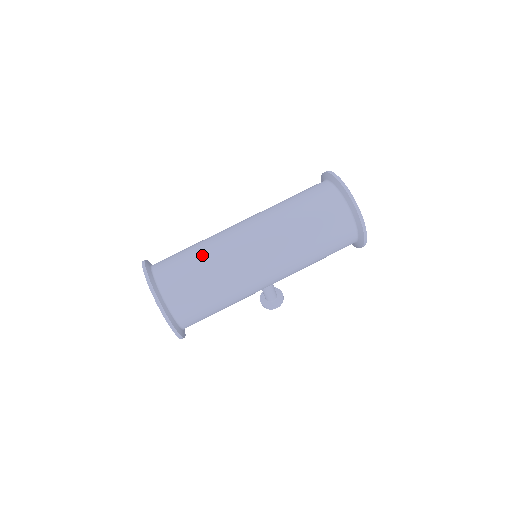
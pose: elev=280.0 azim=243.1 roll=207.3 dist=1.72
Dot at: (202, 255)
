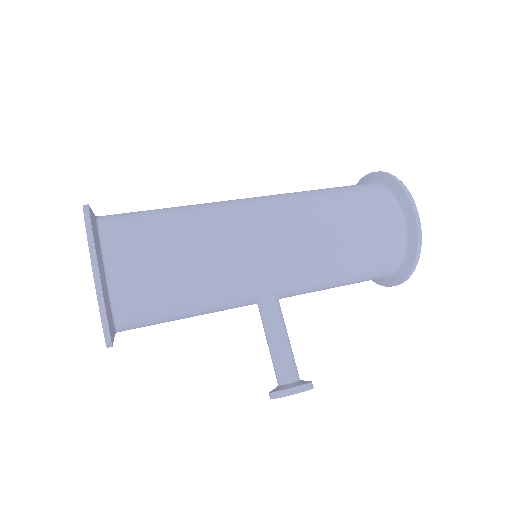
Dot at: occluded
